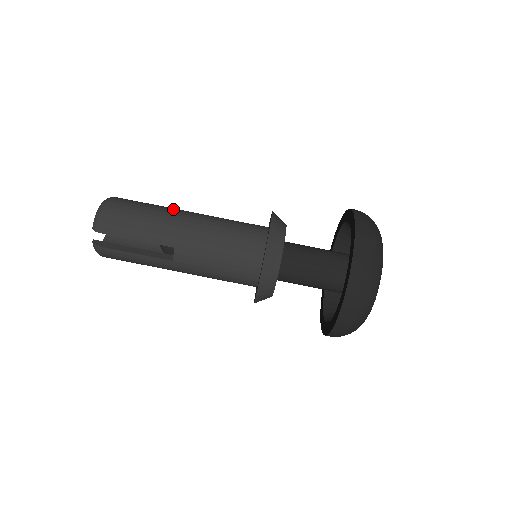
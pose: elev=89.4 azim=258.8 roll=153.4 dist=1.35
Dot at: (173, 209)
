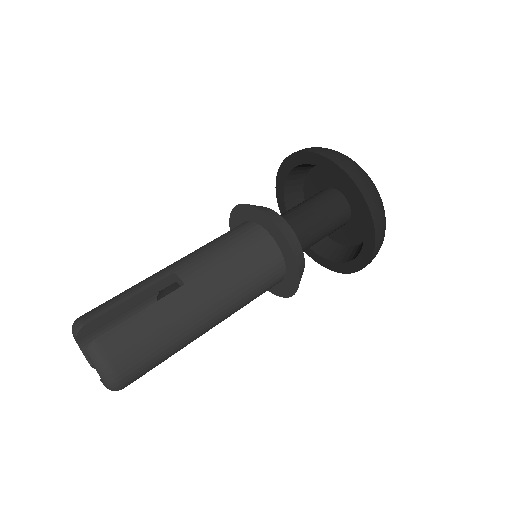
Dot at: occluded
